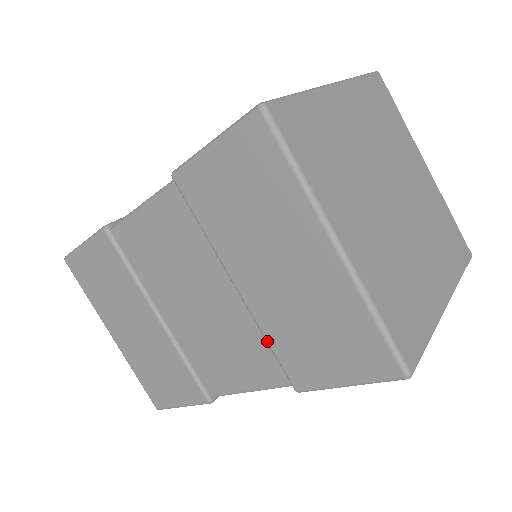
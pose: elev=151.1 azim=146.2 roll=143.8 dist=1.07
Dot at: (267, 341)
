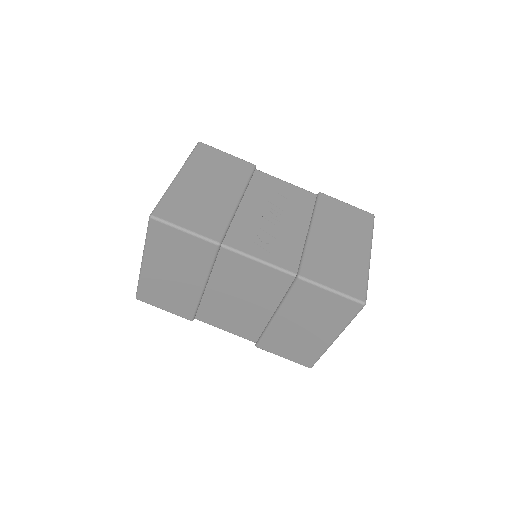
Dot at: (265, 333)
